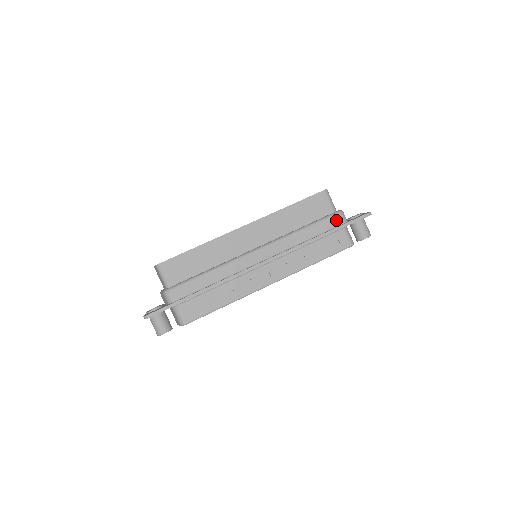
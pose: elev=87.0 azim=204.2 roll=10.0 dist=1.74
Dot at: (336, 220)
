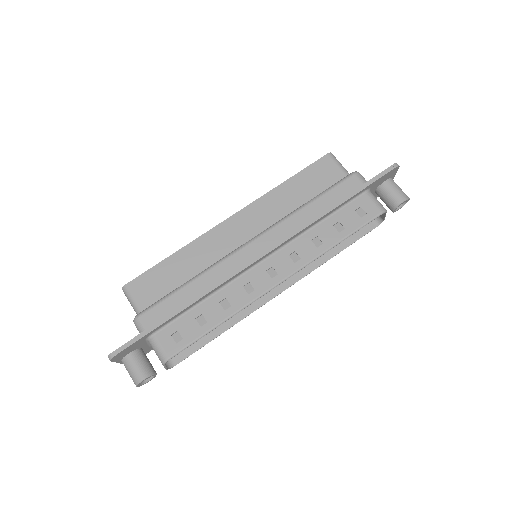
Dot at: (351, 183)
